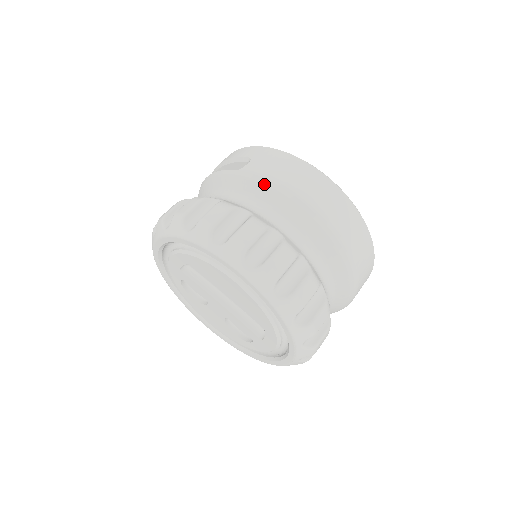
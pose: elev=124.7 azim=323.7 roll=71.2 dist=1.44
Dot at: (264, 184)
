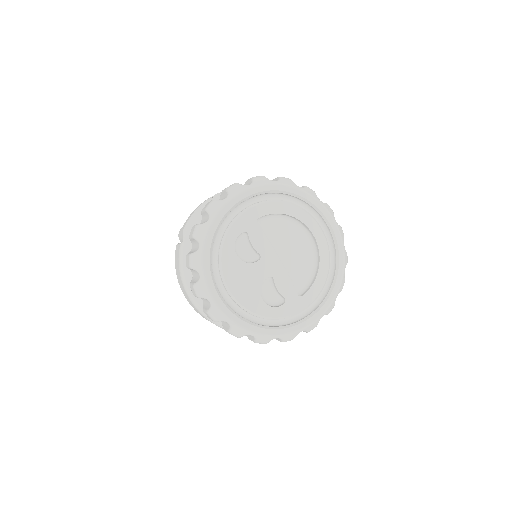
Dot at: occluded
